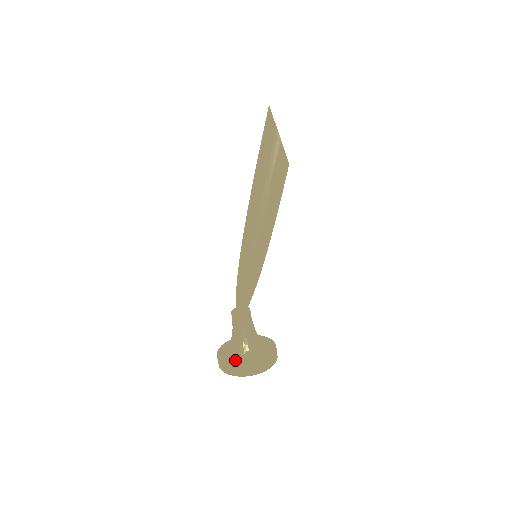
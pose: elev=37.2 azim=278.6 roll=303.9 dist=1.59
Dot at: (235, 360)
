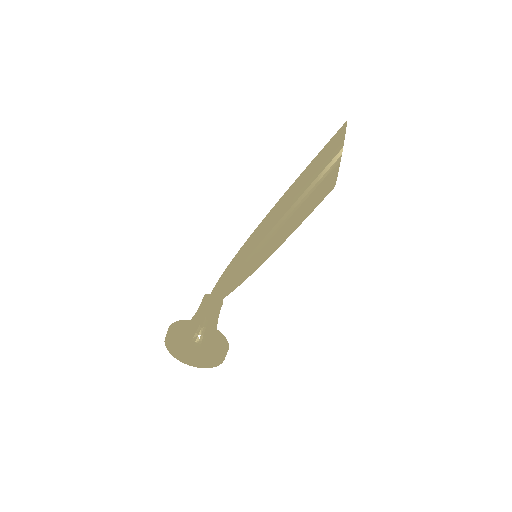
Dot at: (184, 343)
